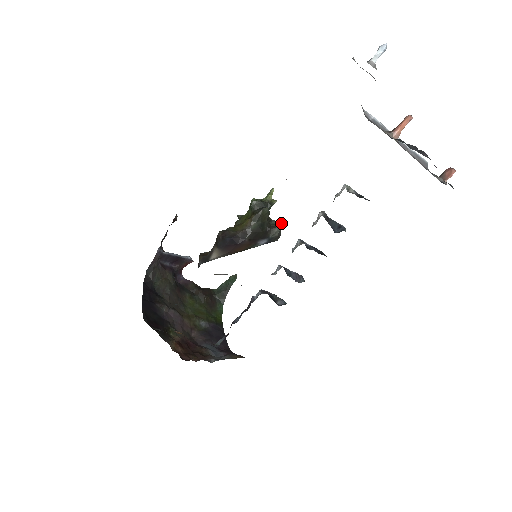
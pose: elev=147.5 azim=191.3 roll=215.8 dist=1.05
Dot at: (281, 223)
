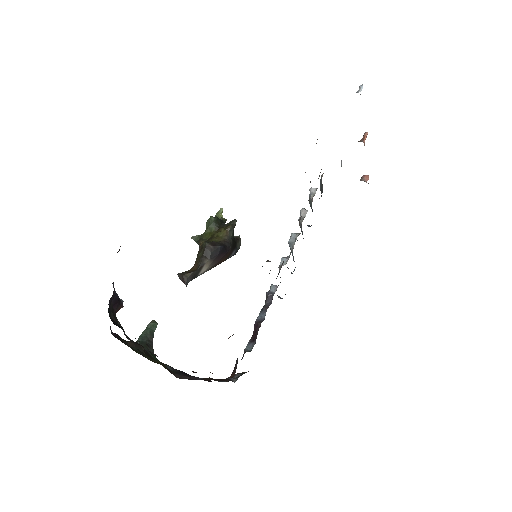
Dot at: occluded
